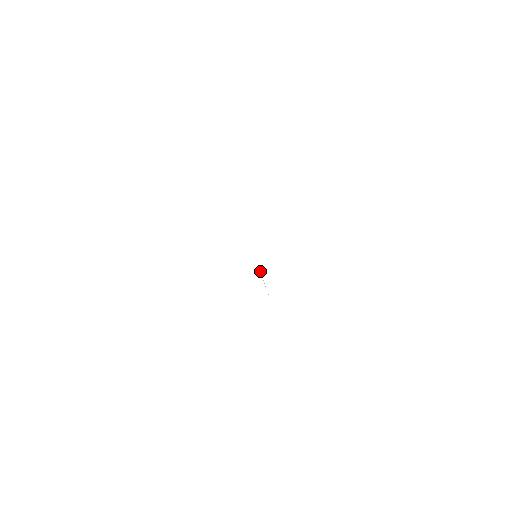
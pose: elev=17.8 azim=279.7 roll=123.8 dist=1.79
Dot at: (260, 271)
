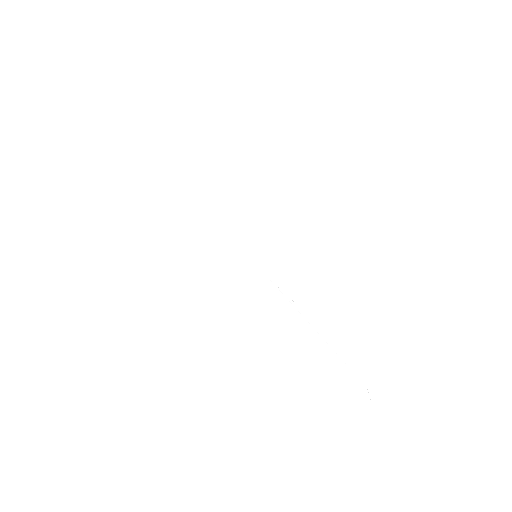
Dot at: occluded
